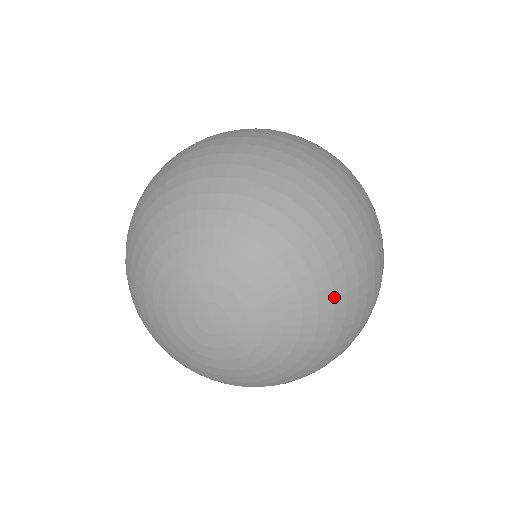
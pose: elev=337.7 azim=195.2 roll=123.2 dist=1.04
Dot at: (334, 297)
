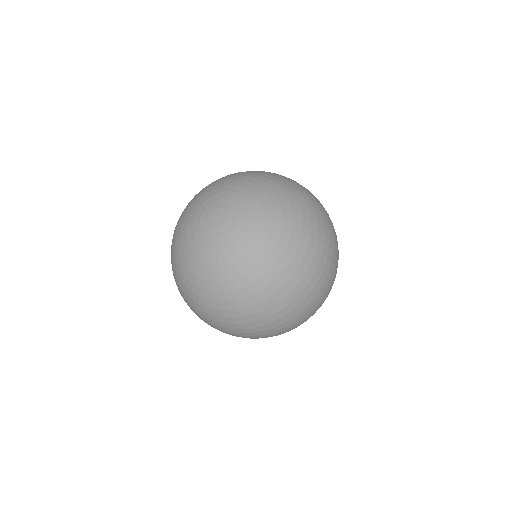
Dot at: (291, 236)
